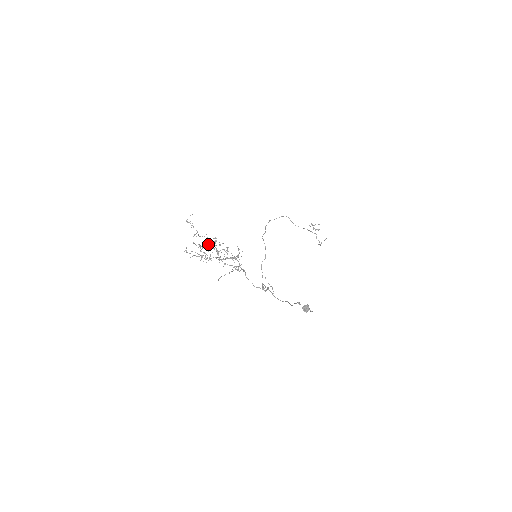
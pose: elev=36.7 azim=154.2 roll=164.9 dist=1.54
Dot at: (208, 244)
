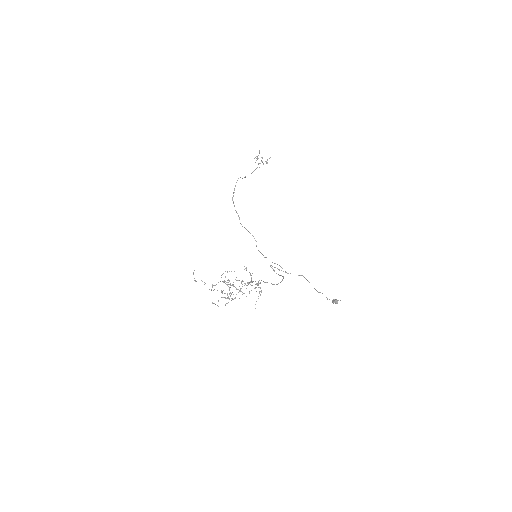
Dot at: occluded
